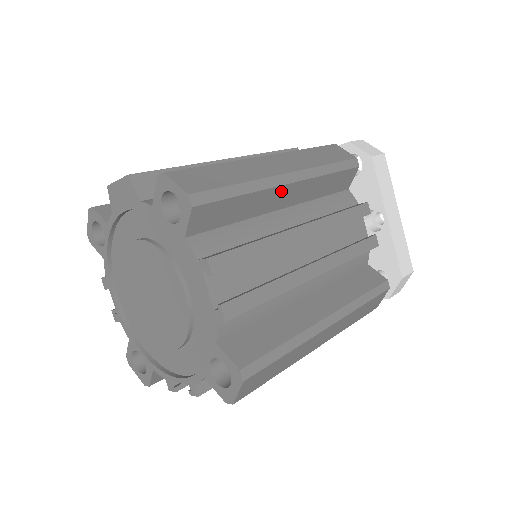
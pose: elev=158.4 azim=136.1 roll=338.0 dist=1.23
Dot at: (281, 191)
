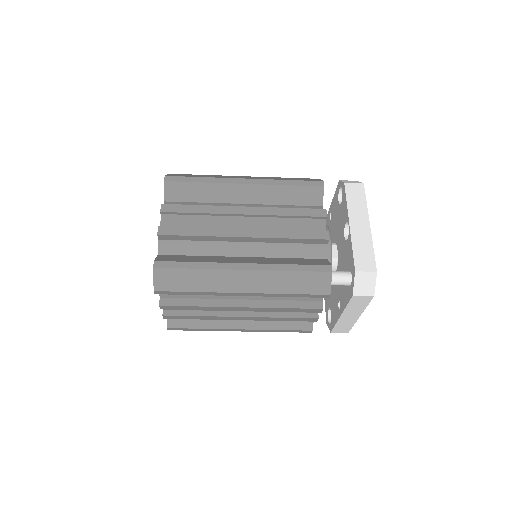
Dot at: (237, 188)
